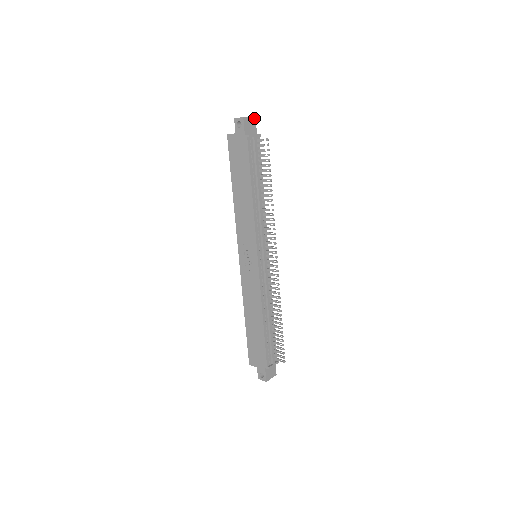
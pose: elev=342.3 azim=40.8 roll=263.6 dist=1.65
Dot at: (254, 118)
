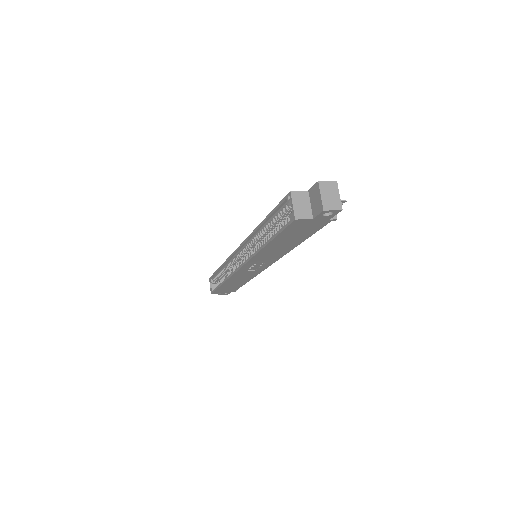
Dot at: (336, 185)
